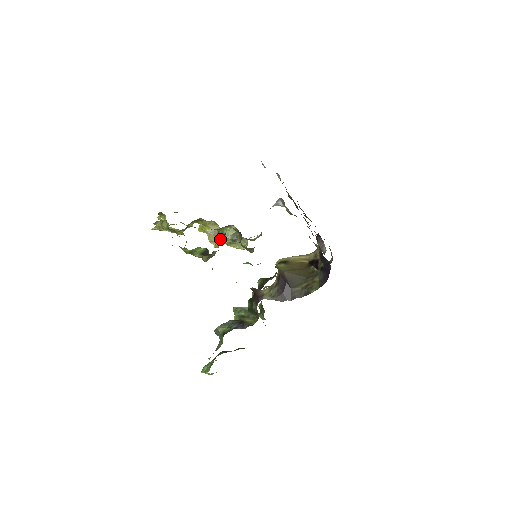
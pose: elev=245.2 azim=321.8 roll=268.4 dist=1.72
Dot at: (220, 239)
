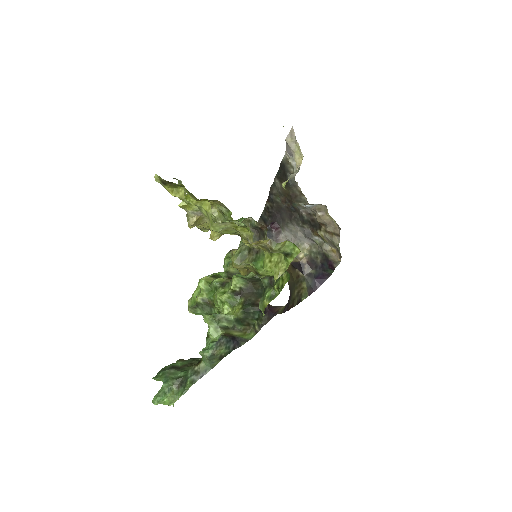
Dot at: occluded
